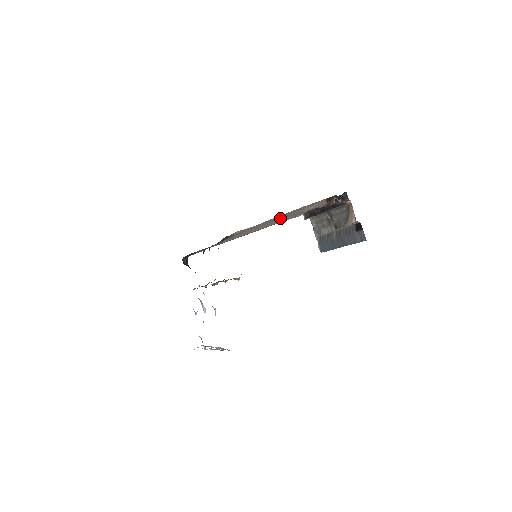
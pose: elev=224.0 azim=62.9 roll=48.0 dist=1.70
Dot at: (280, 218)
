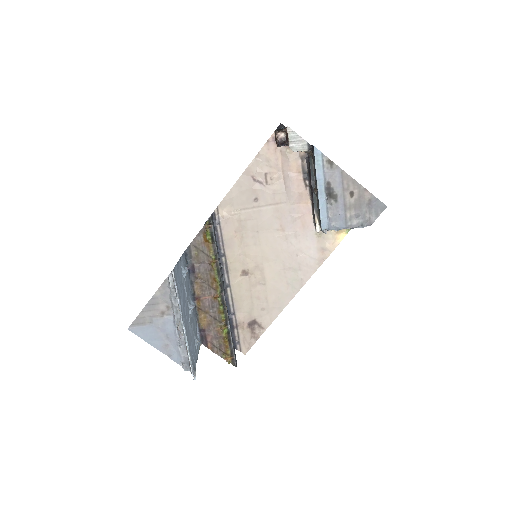
Dot at: (268, 207)
